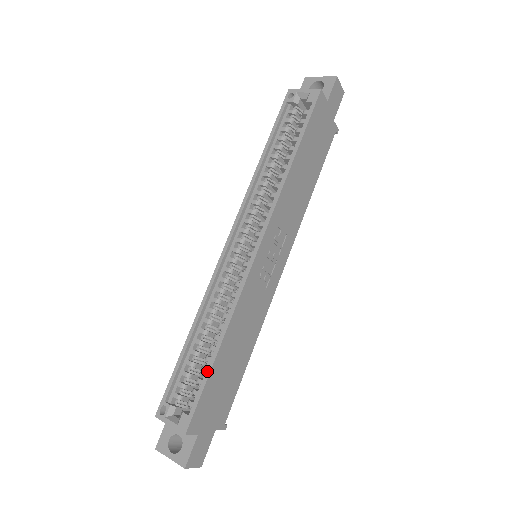
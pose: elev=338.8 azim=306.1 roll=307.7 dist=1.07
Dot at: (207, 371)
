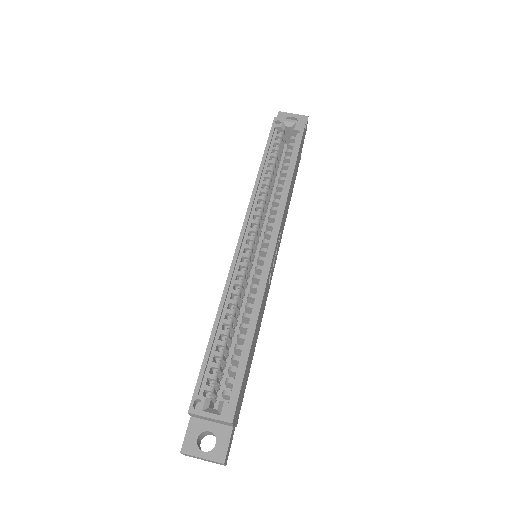
Dot at: (245, 357)
